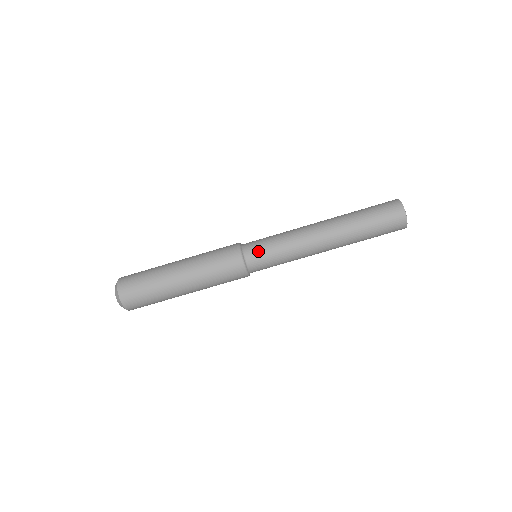
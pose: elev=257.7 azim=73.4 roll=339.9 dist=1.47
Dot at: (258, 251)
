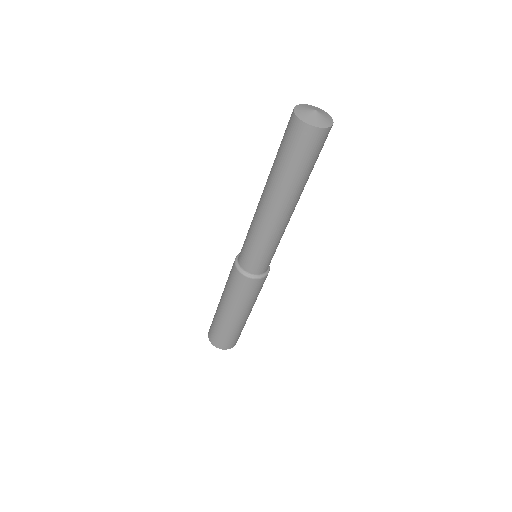
Dot at: (242, 251)
